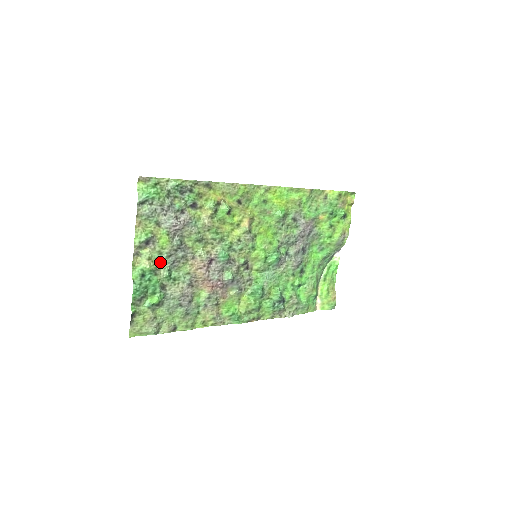
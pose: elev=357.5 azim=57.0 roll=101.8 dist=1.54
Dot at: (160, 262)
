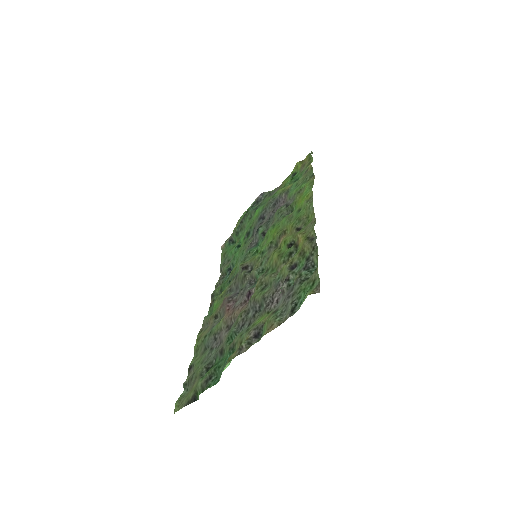
Dot at: (239, 335)
